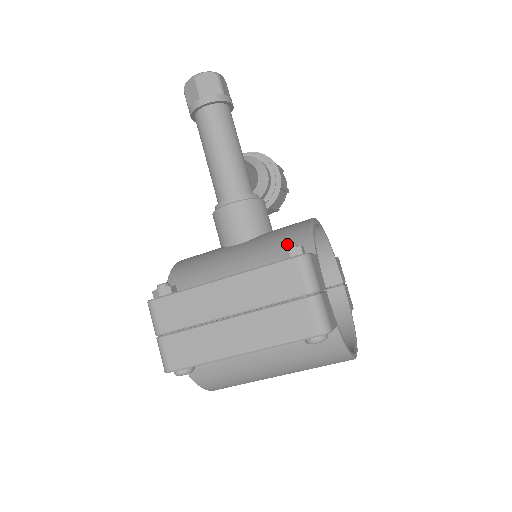
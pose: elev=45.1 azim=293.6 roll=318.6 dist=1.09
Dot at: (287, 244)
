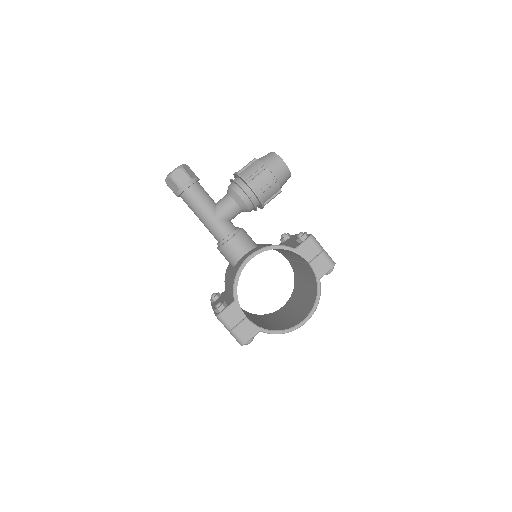
Dot at: (215, 305)
